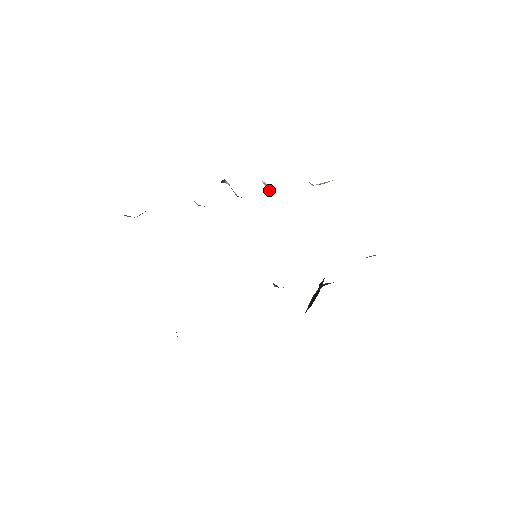
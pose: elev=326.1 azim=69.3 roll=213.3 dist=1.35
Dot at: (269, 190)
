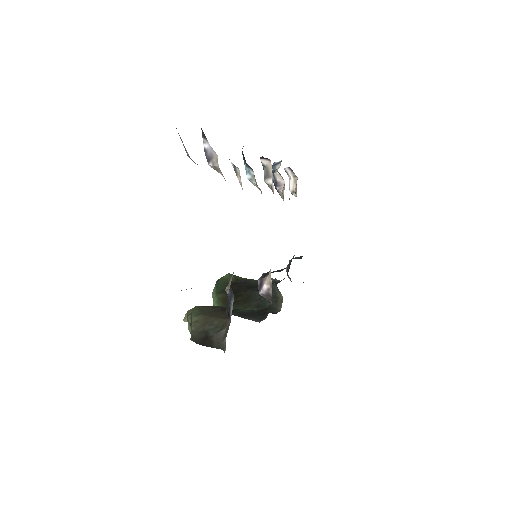
Dot at: (279, 186)
